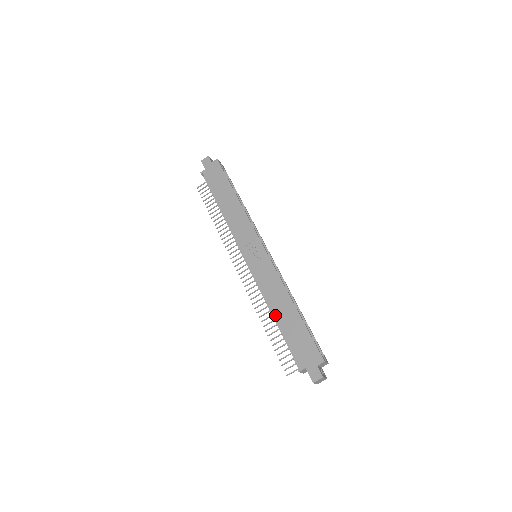
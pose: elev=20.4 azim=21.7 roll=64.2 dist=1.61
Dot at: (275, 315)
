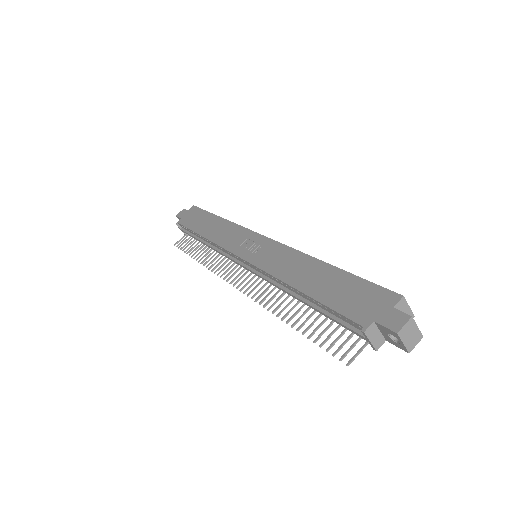
Dot at: (298, 286)
